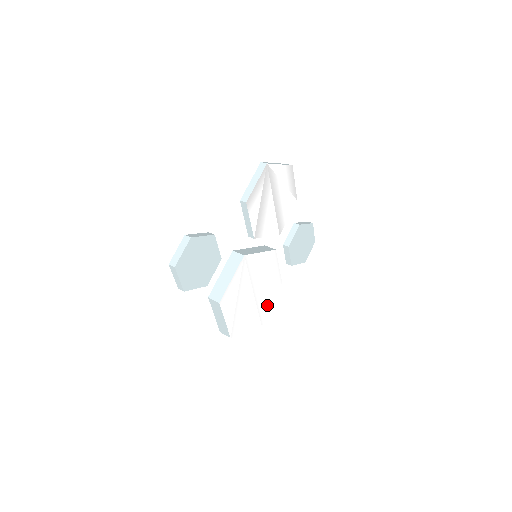
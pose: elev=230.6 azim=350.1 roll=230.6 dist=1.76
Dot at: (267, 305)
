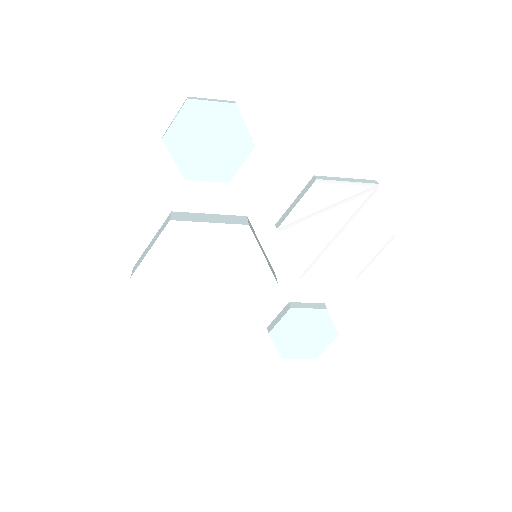
Dot at: (199, 322)
